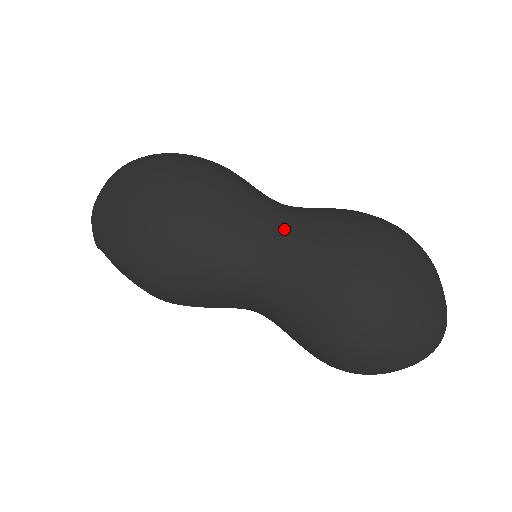
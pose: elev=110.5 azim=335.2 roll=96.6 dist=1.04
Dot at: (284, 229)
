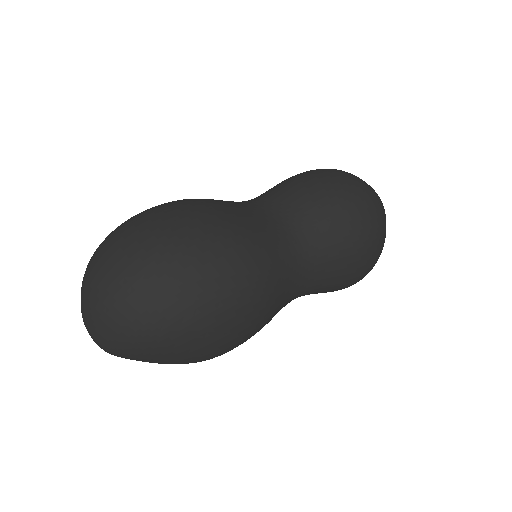
Dot at: (315, 271)
